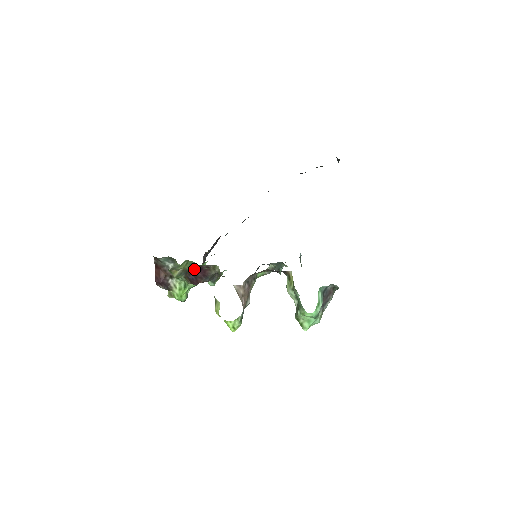
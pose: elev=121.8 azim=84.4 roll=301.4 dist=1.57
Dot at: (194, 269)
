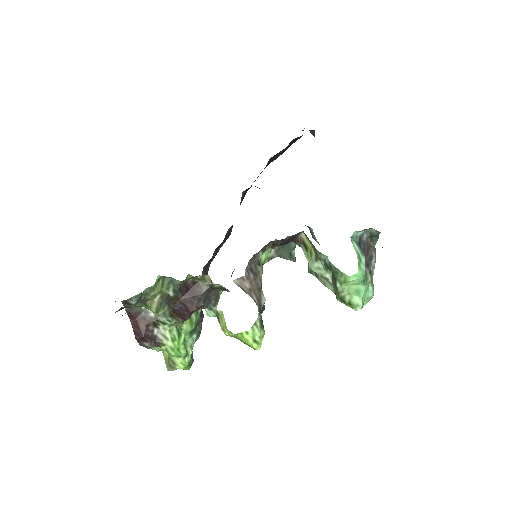
Dot at: (176, 291)
